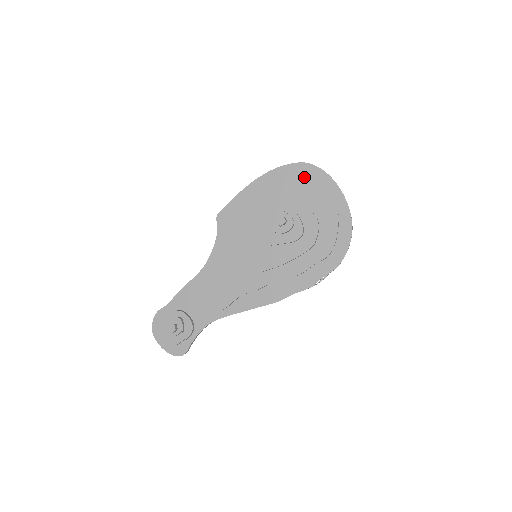
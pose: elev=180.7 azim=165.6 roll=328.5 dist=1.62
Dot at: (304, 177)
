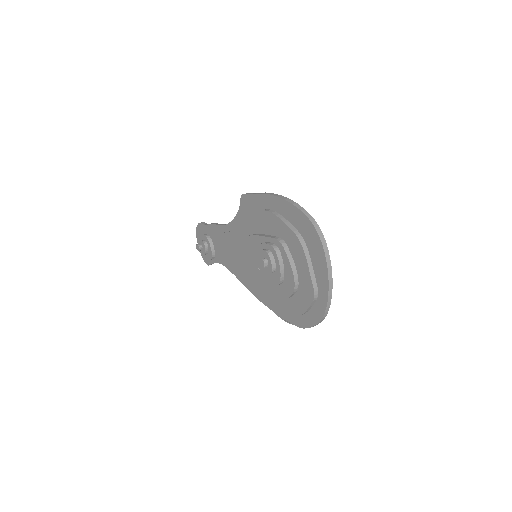
Dot at: (307, 236)
